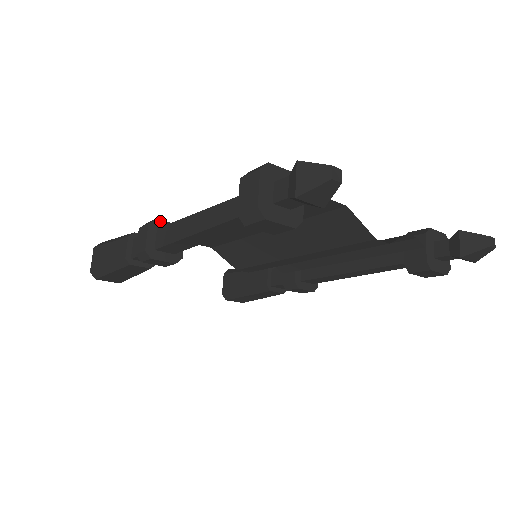
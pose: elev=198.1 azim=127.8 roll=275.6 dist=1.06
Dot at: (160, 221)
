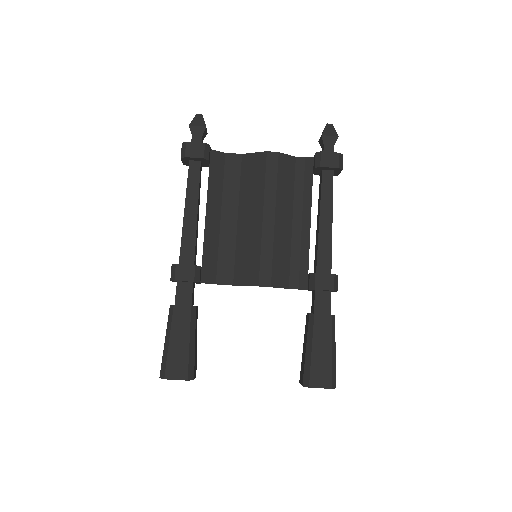
Dot at: occluded
